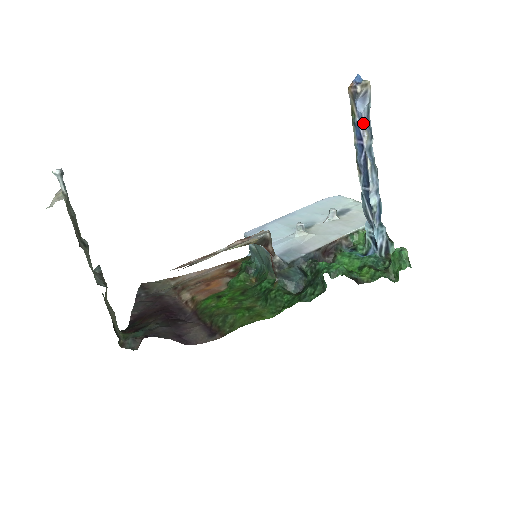
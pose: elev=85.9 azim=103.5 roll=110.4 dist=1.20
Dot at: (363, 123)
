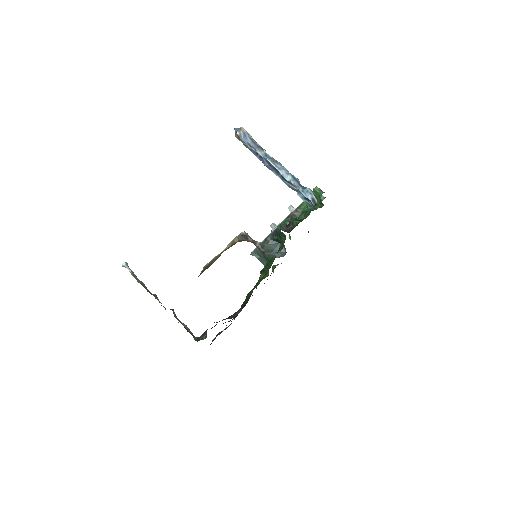
Dot at: (252, 146)
